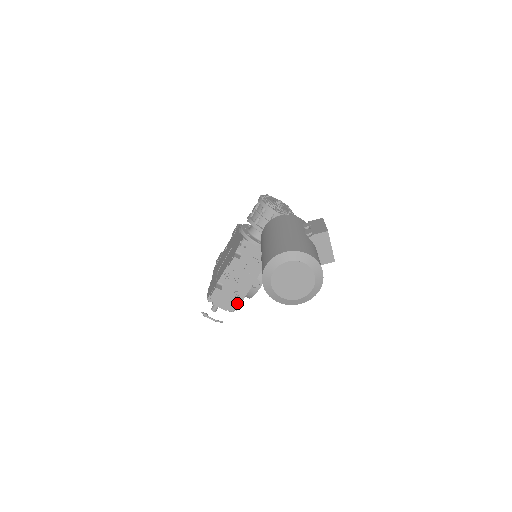
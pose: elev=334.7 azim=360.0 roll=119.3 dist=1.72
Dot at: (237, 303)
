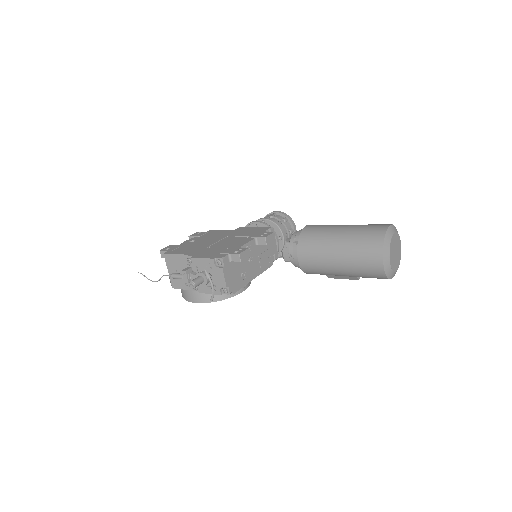
Dot at: (238, 286)
